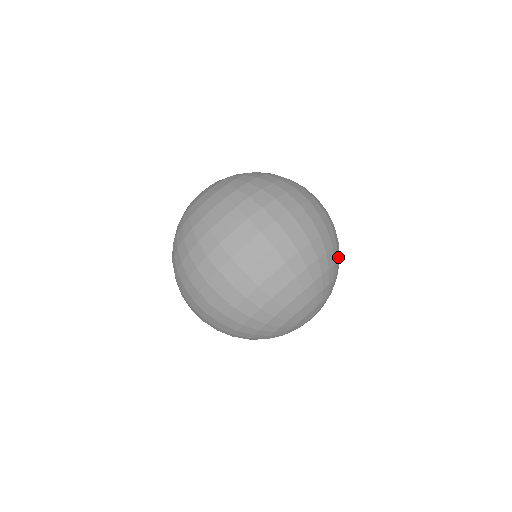
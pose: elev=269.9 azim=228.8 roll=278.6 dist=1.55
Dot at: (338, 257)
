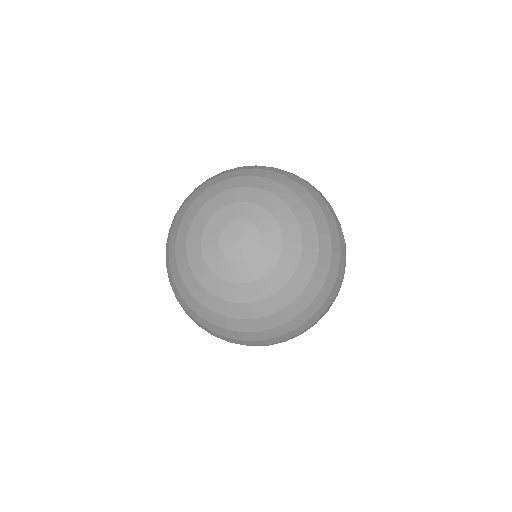
Dot at: (321, 240)
